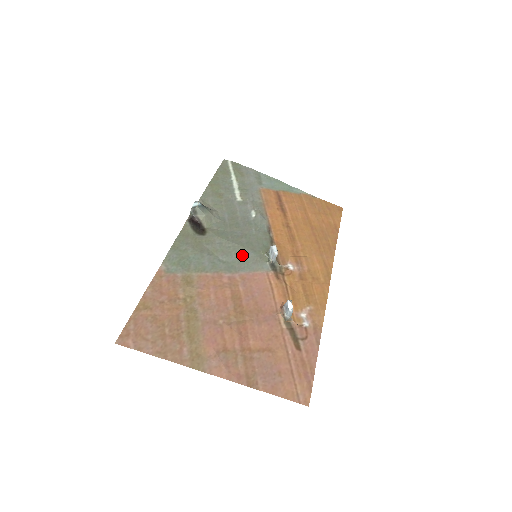
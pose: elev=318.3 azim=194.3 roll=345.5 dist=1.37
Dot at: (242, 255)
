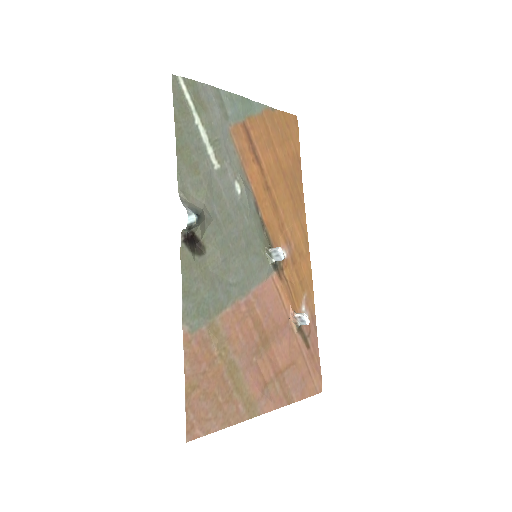
Dot at: (248, 266)
